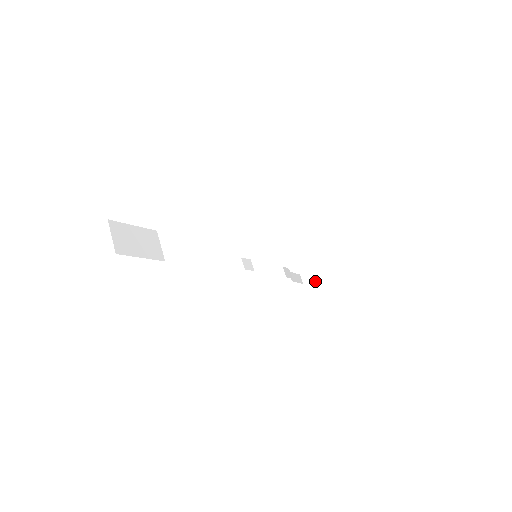
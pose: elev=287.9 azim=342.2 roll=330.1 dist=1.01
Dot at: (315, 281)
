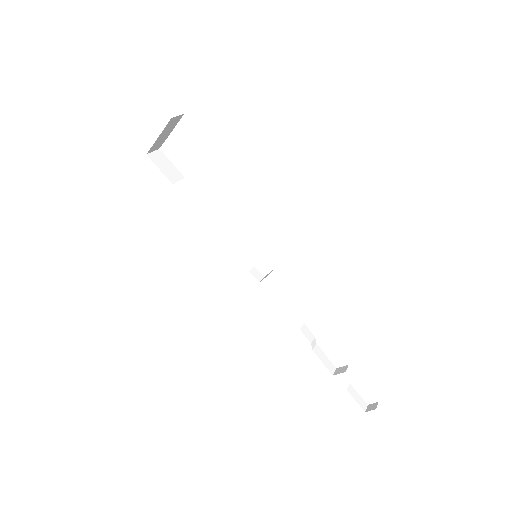
Dot at: (360, 401)
